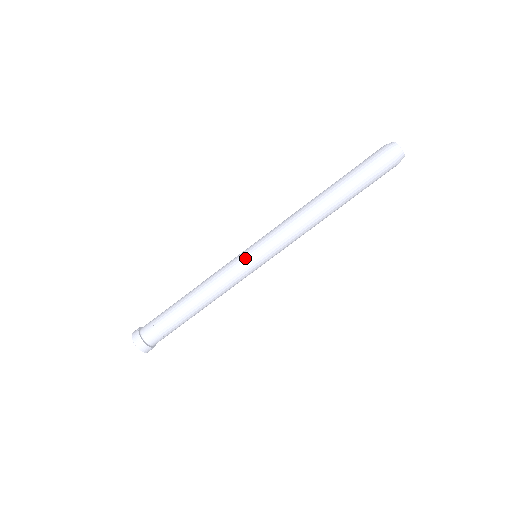
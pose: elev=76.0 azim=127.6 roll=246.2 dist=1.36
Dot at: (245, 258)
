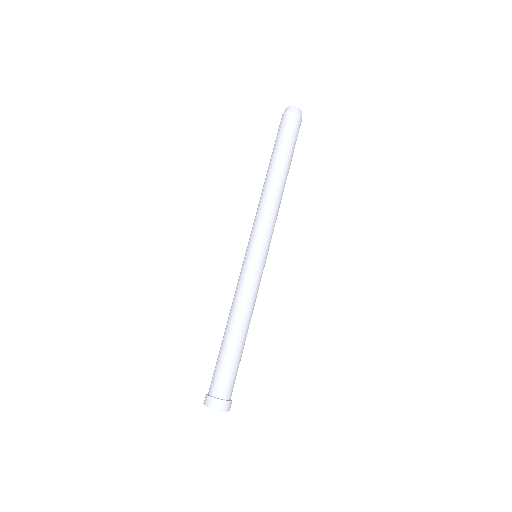
Dot at: (245, 260)
